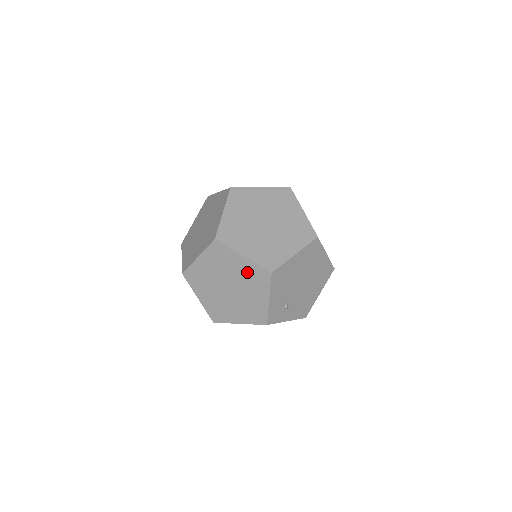
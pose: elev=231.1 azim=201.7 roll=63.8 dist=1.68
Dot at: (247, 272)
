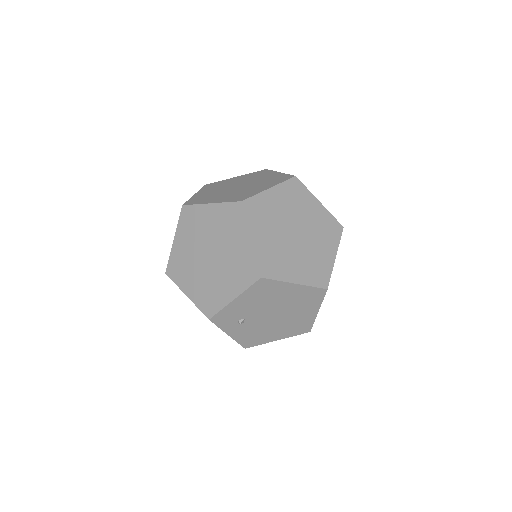
Dot at: (240, 257)
